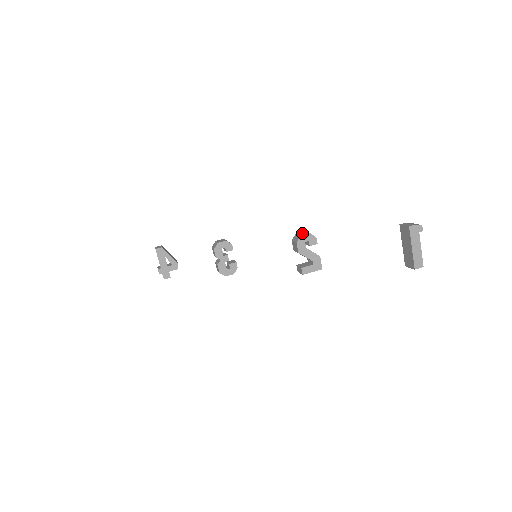
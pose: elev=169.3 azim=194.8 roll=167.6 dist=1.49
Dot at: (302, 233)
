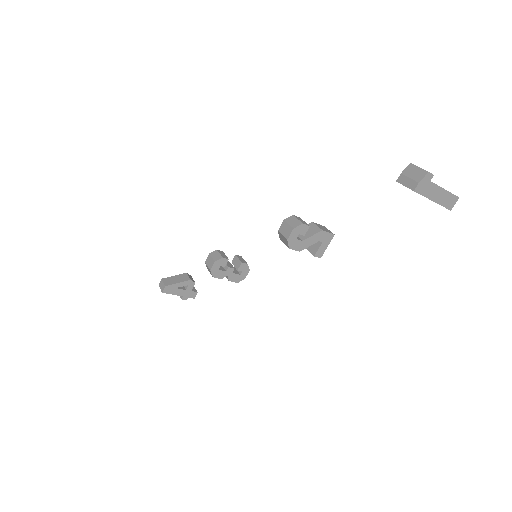
Dot at: (285, 231)
